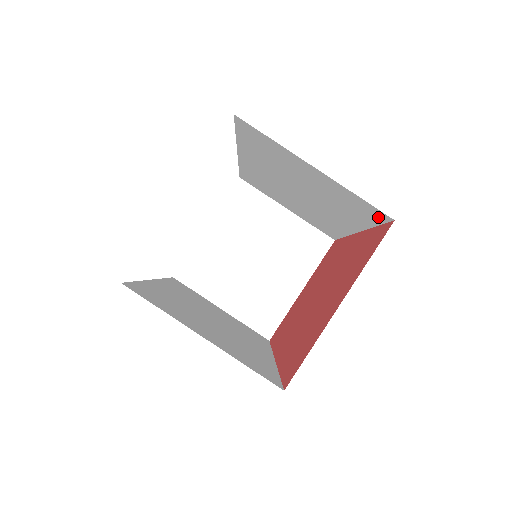
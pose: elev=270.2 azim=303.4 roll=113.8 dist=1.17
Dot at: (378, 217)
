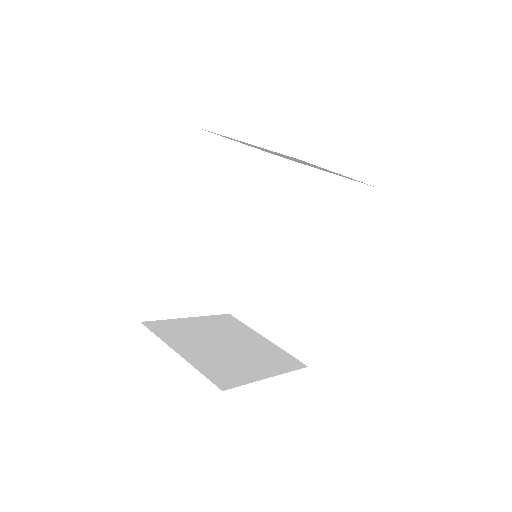
Dot at: (364, 201)
